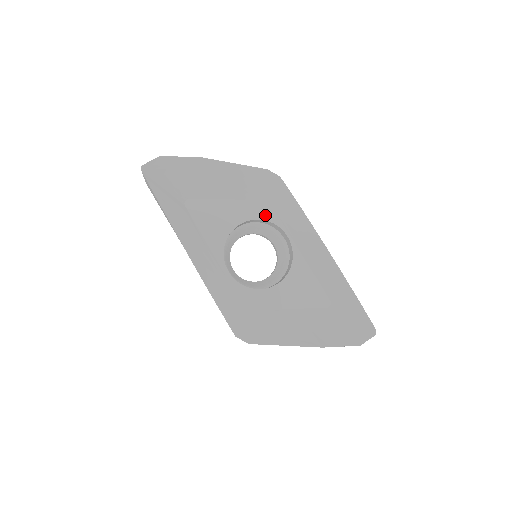
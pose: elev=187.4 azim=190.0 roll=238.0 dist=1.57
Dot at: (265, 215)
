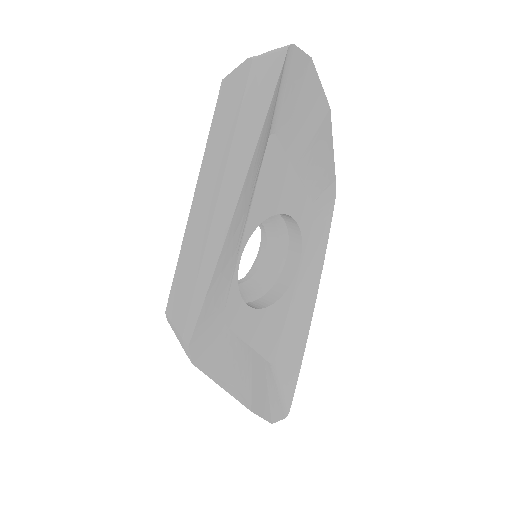
Dot at: (304, 224)
